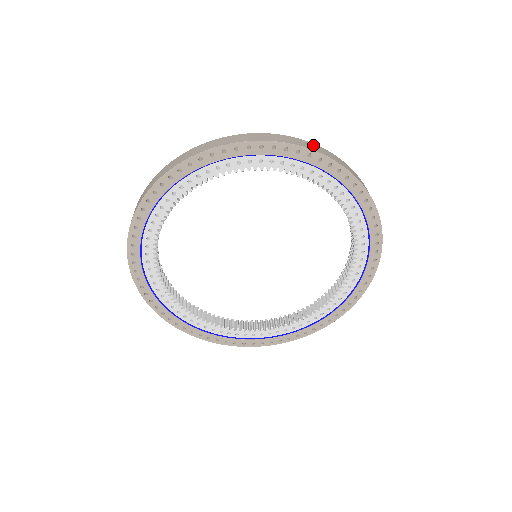
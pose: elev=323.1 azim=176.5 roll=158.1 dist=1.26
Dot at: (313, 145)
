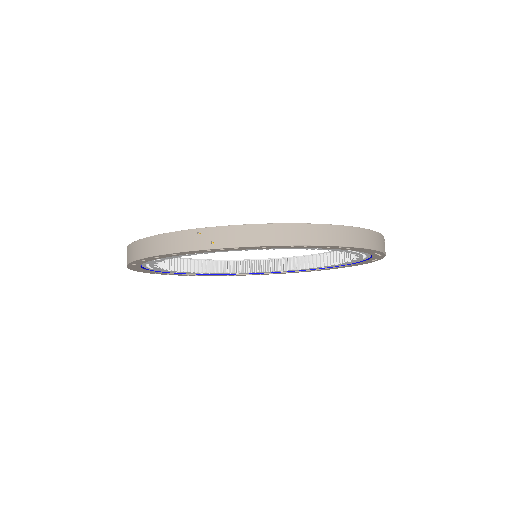
Dot at: (209, 233)
